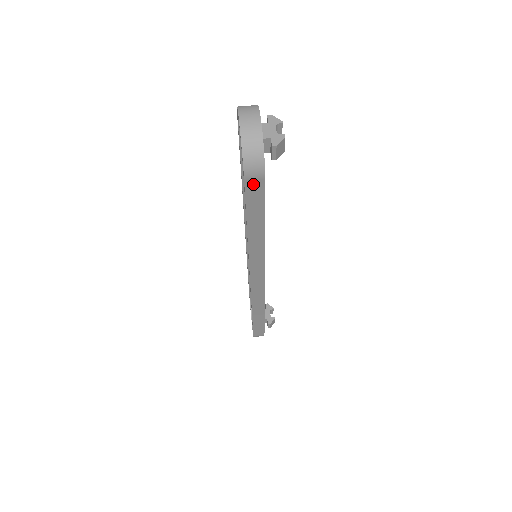
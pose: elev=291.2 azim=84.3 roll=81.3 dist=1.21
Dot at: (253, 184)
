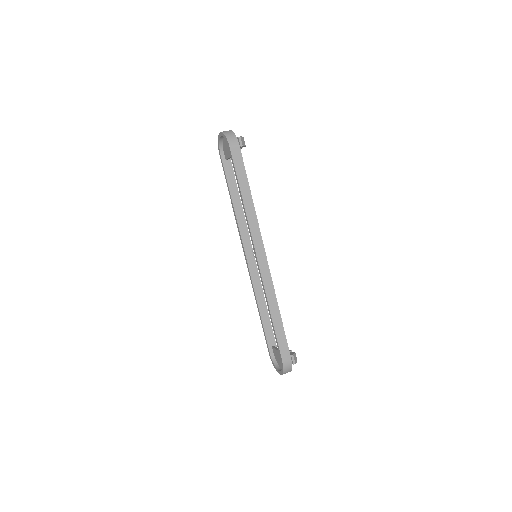
Dot at: (235, 152)
